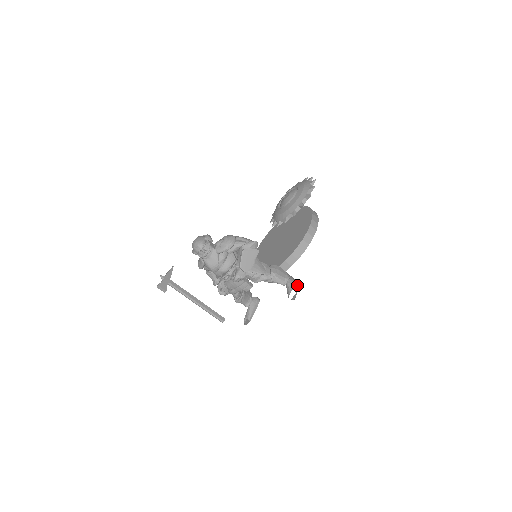
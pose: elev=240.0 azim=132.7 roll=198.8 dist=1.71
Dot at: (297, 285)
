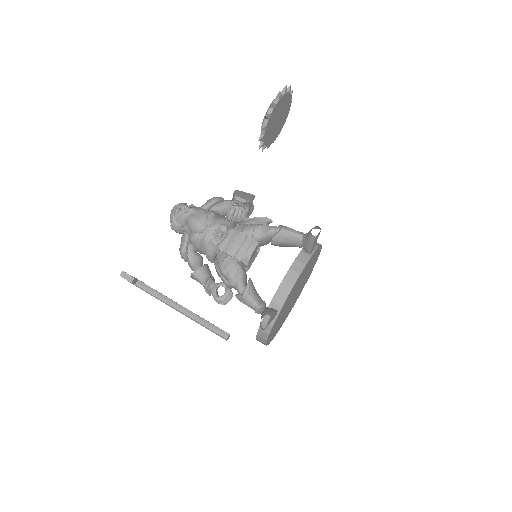
Dot at: occluded
